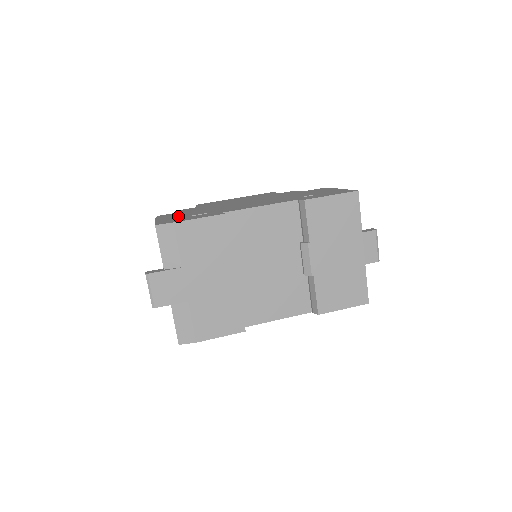
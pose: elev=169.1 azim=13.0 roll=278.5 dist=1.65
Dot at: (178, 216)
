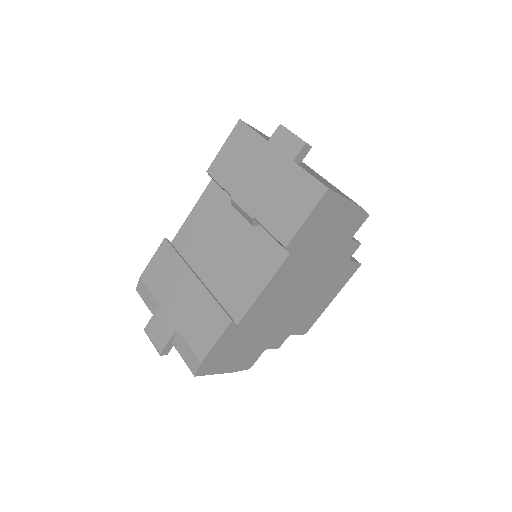
Dot at: occluded
